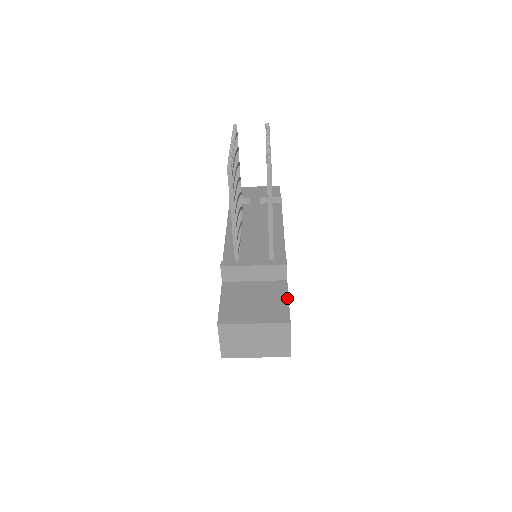
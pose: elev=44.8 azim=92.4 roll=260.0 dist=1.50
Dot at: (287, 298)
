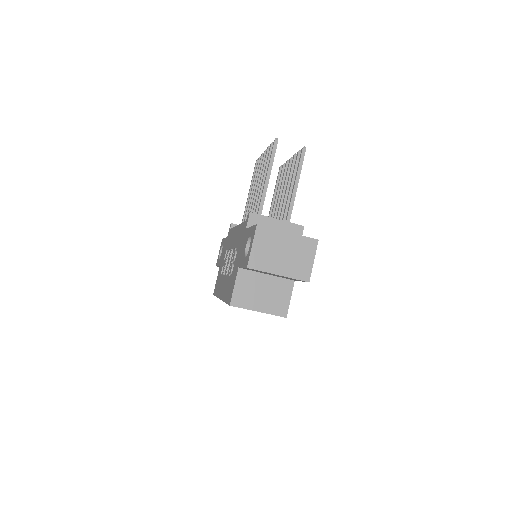
Dot at: occluded
